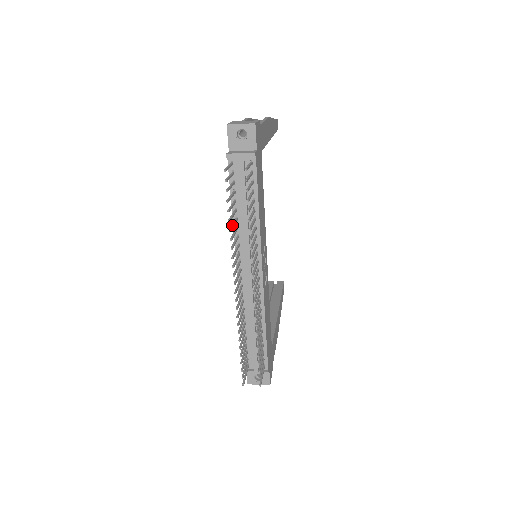
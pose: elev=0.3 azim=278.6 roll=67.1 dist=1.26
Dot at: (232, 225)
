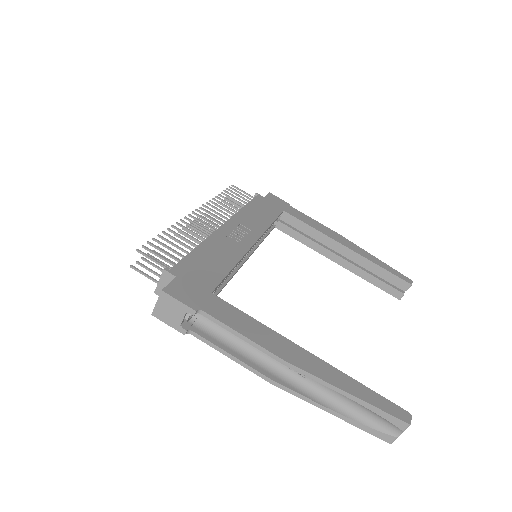
Dot at: occluded
